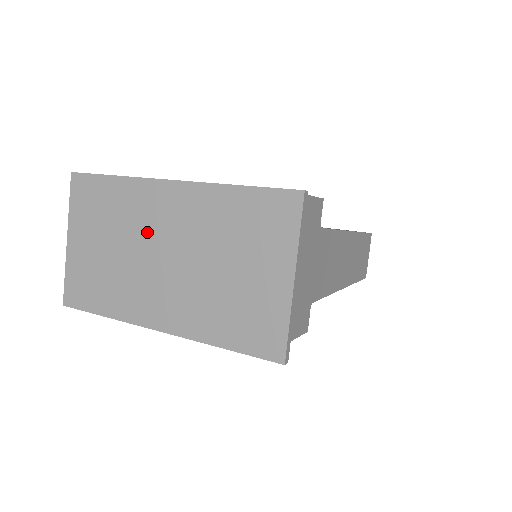
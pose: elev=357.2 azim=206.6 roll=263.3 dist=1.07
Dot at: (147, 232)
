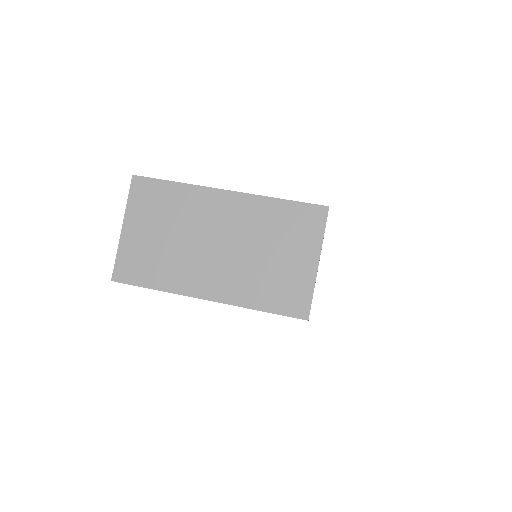
Dot at: (202, 226)
